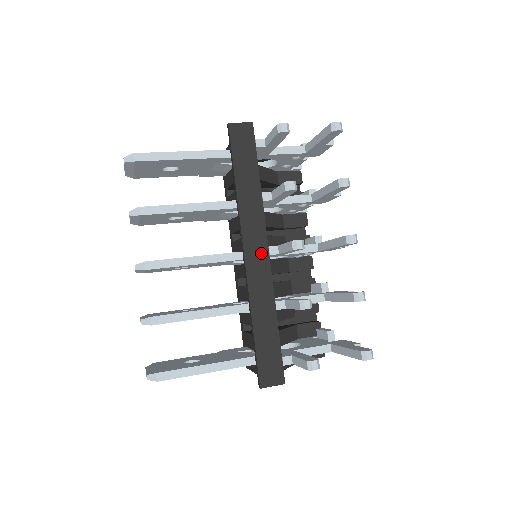
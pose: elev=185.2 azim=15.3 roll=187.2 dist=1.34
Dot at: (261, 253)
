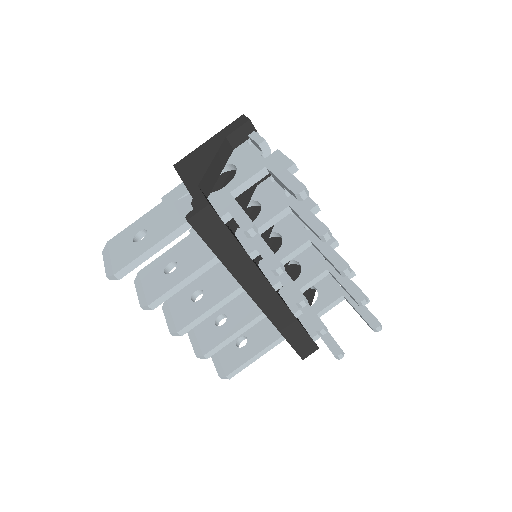
Dot at: (268, 293)
